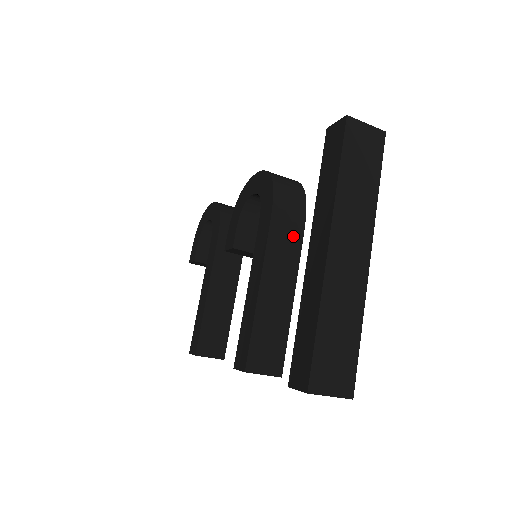
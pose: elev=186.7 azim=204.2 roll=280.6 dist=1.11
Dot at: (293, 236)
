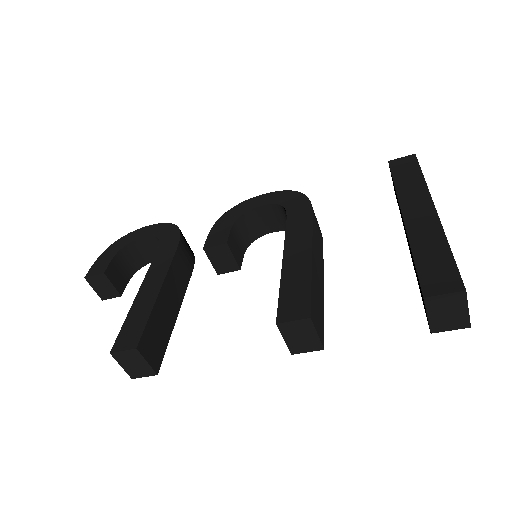
Dot at: (320, 239)
